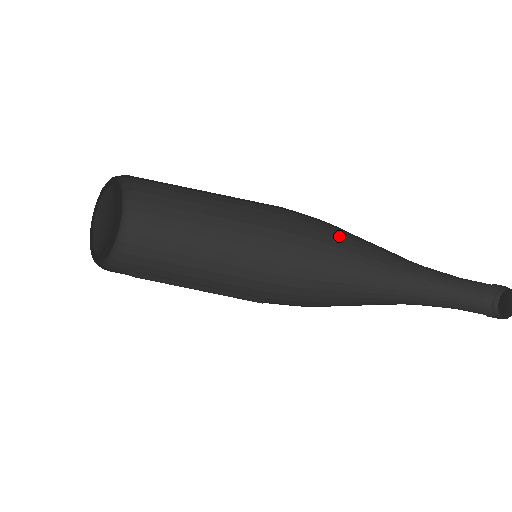
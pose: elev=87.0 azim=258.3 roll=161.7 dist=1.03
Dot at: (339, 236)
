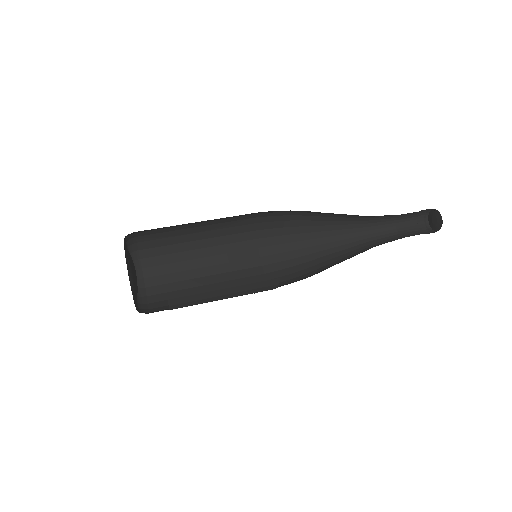
Dot at: (305, 223)
